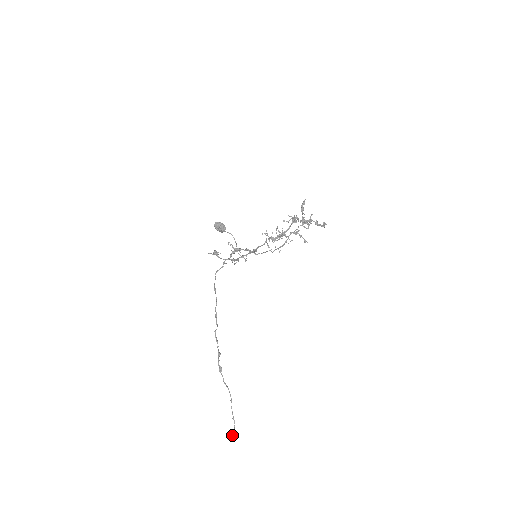
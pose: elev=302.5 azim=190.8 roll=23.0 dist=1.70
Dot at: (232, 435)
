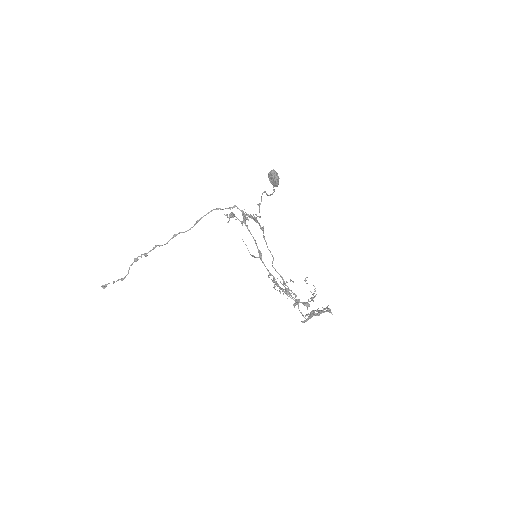
Dot at: (102, 287)
